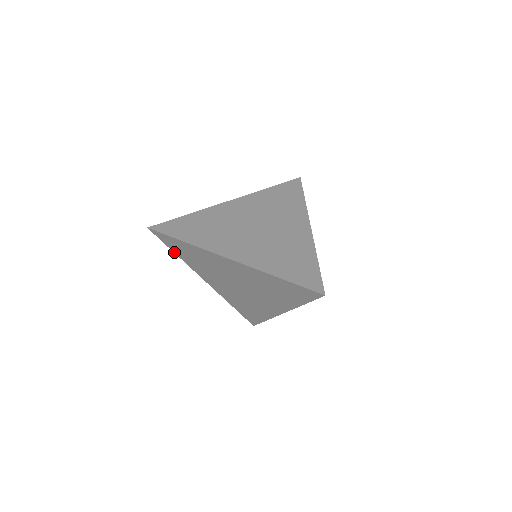
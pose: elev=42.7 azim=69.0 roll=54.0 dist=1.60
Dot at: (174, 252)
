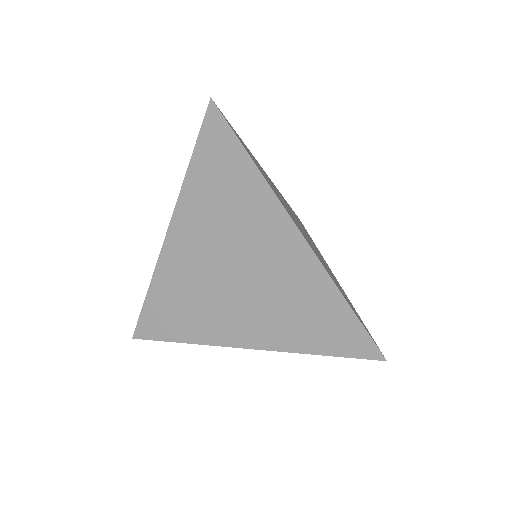
Dot at: (176, 342)
